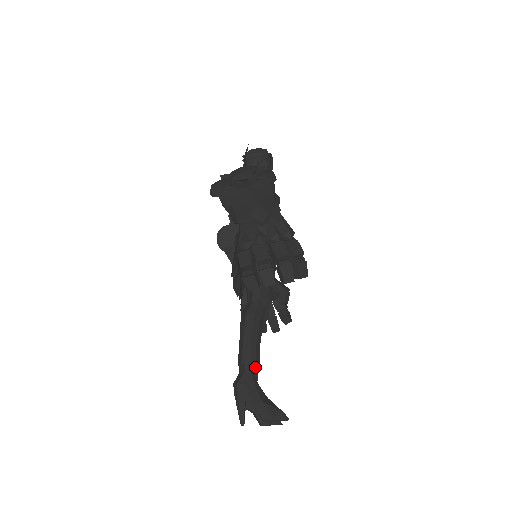
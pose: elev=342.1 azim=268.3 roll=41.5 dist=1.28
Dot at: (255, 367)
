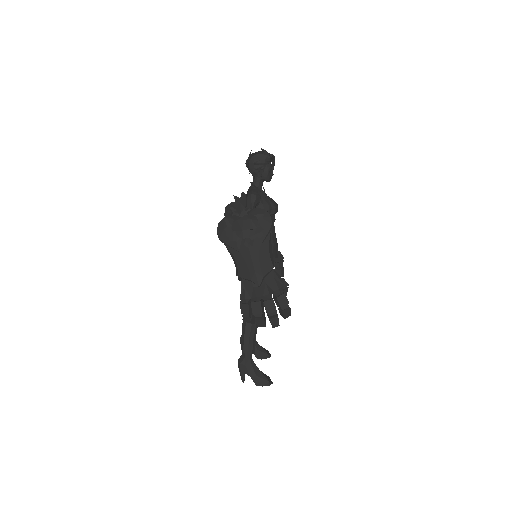
Dot at: occluded
